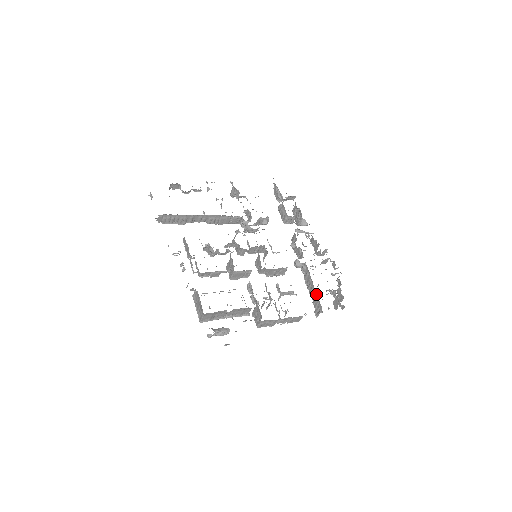
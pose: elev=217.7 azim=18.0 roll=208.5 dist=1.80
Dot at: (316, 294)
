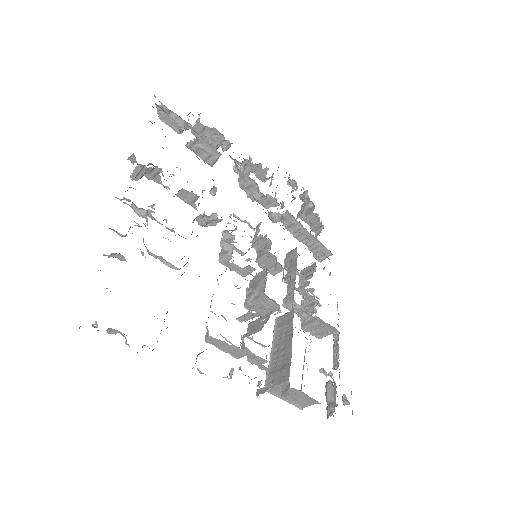
Dot at: (316, 240)
